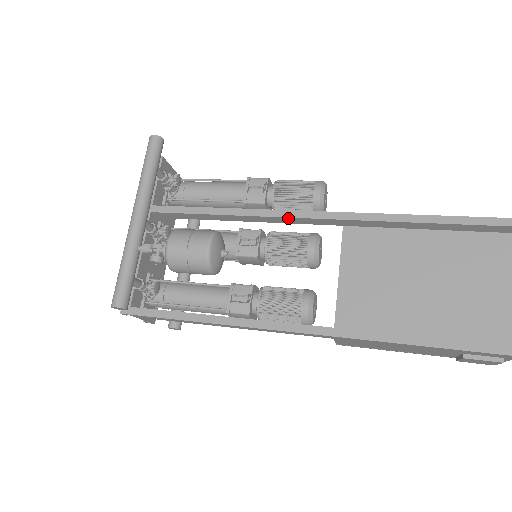
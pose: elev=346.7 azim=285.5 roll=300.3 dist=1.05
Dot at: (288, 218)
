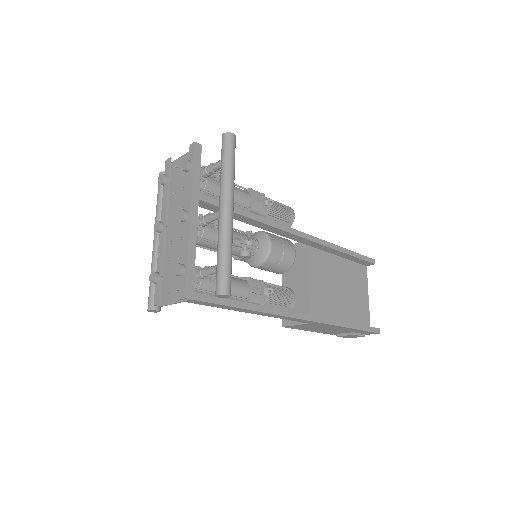
Dot at: (290, 233)
